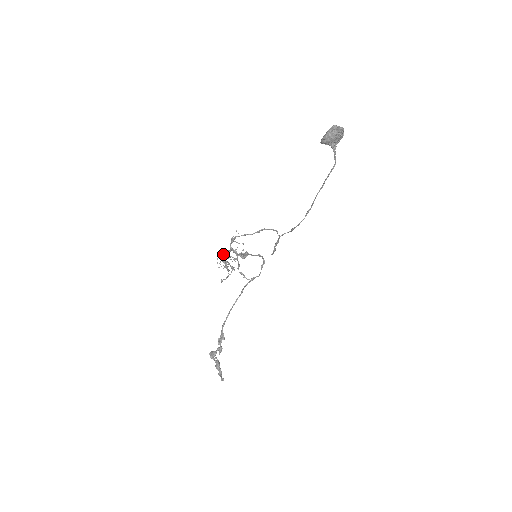
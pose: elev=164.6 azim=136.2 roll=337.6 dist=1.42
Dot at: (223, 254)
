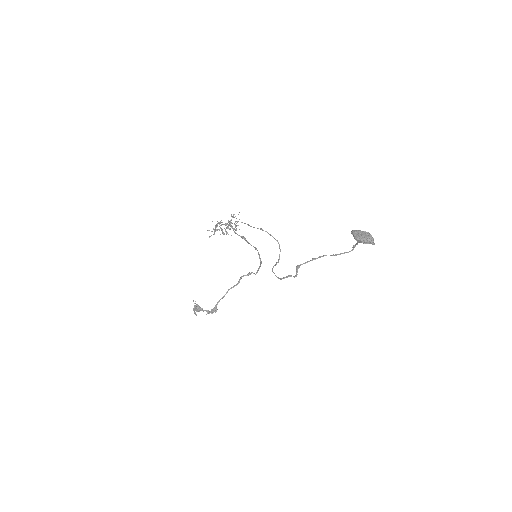
Dot at: (220, 223)
